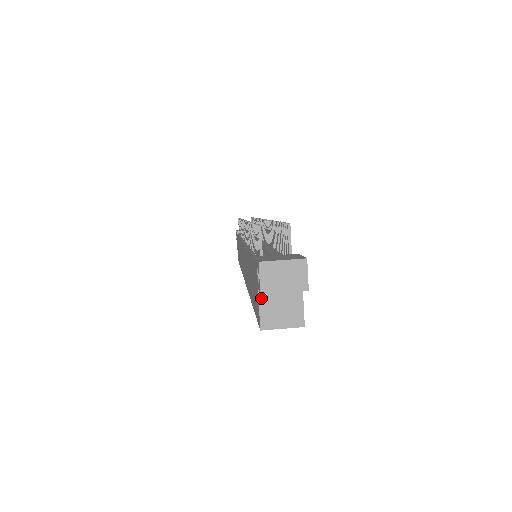
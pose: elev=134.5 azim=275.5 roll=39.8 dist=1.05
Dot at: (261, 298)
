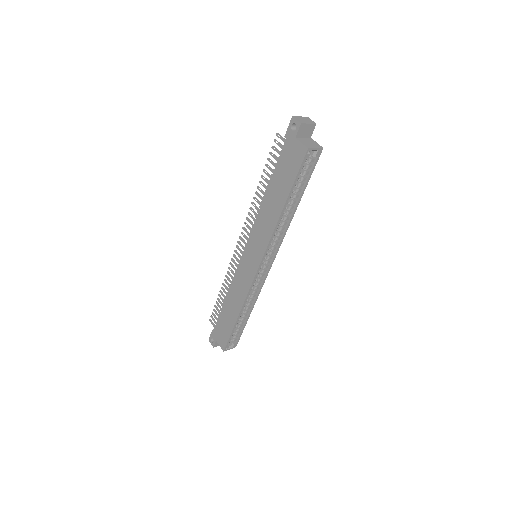
Dot at: (299, 140)
